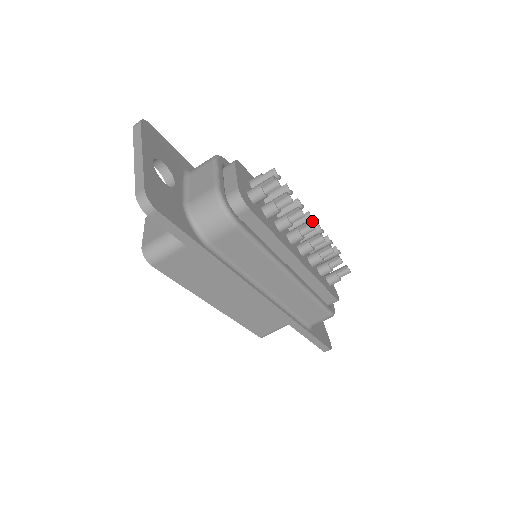
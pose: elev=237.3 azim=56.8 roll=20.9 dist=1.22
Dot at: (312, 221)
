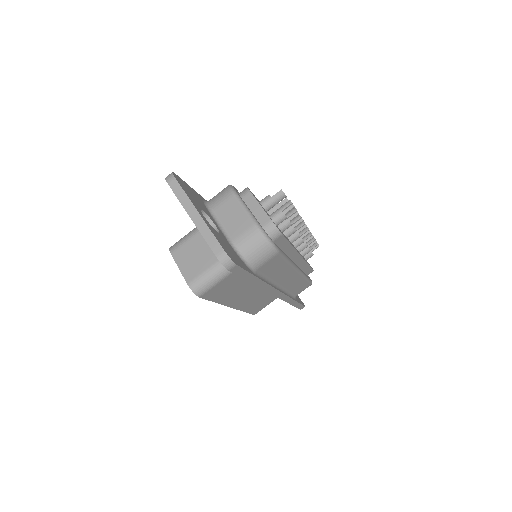
Dot at: occluded
